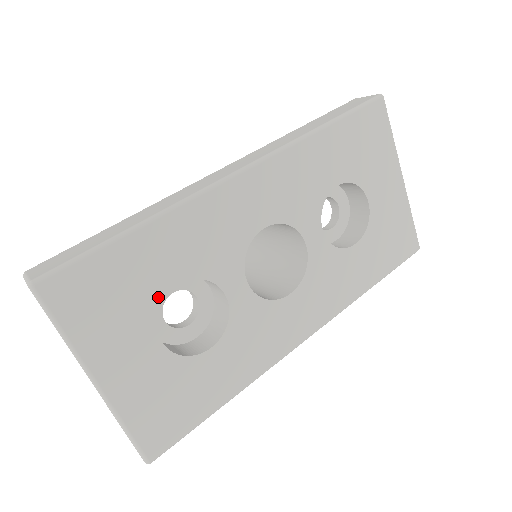
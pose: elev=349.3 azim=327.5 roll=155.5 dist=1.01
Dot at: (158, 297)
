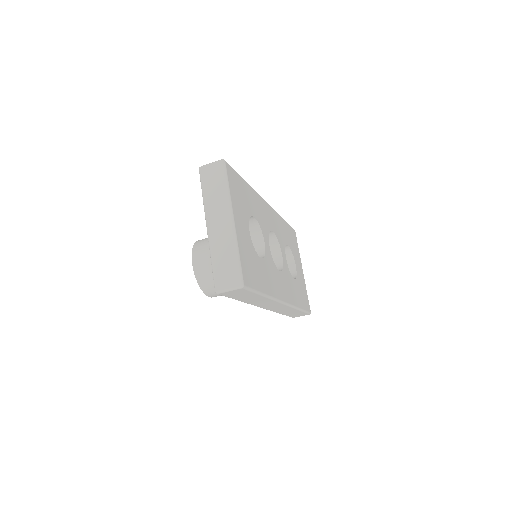
Dot at: (249, 213)
